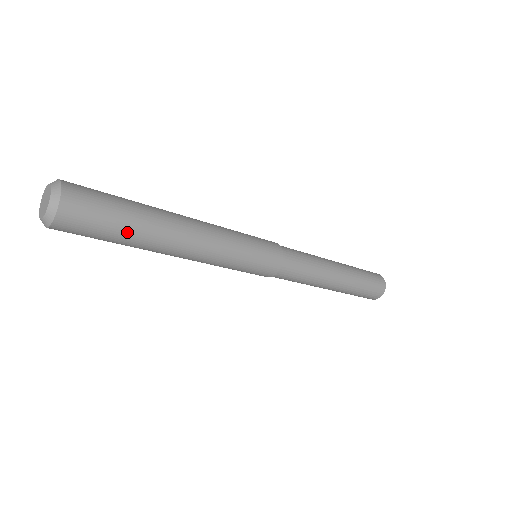
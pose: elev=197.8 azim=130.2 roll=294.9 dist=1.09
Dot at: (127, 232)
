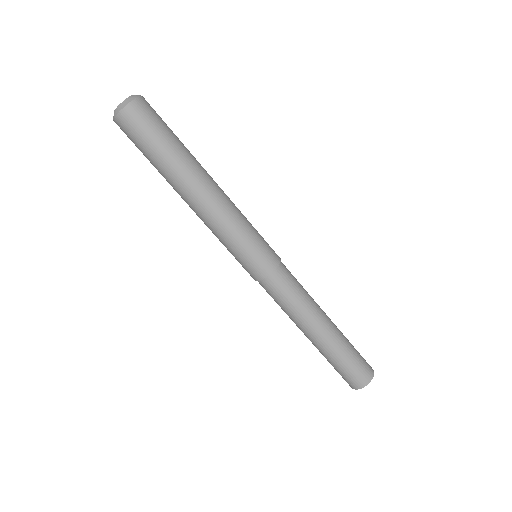
Dot at: (176, 142)
